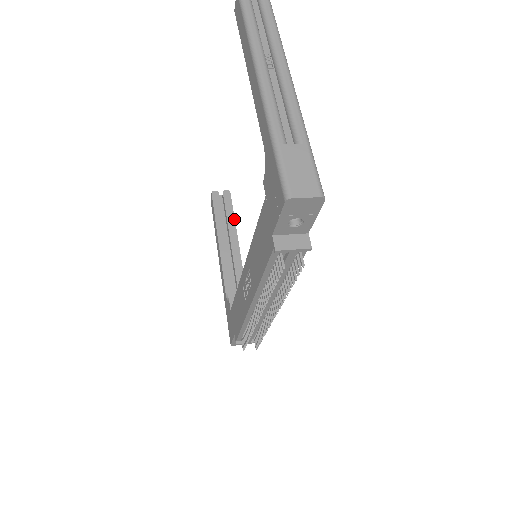
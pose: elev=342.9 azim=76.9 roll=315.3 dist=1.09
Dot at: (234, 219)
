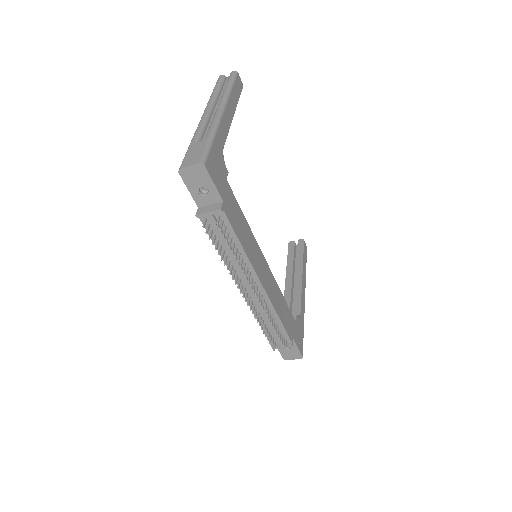
Dot at: (302, 259)
